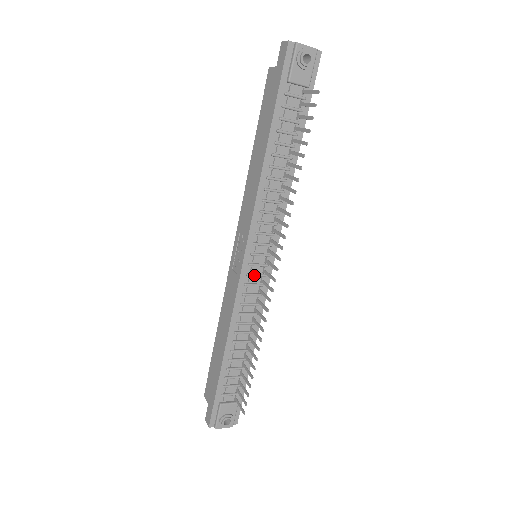
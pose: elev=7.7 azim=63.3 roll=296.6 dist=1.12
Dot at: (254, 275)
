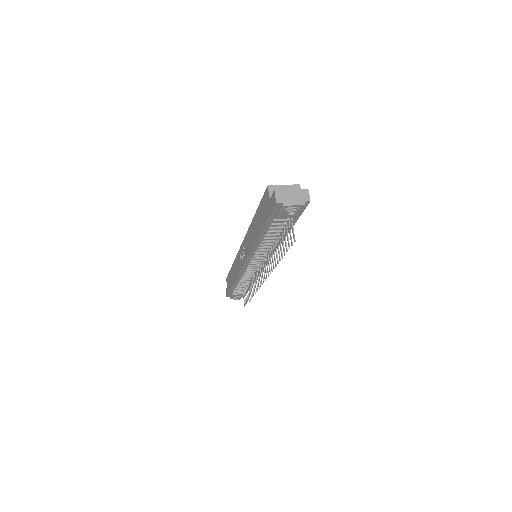
Dot at: (252, 268)
